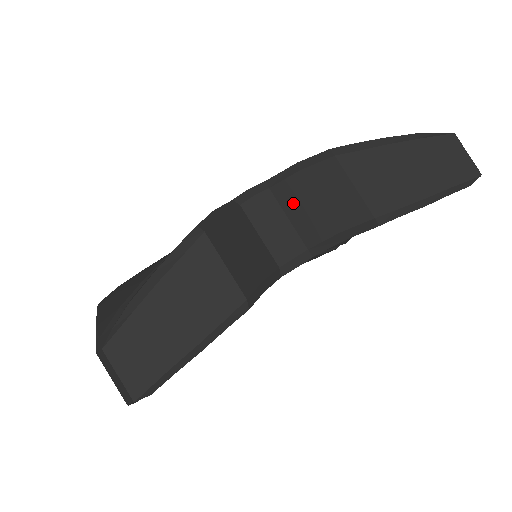
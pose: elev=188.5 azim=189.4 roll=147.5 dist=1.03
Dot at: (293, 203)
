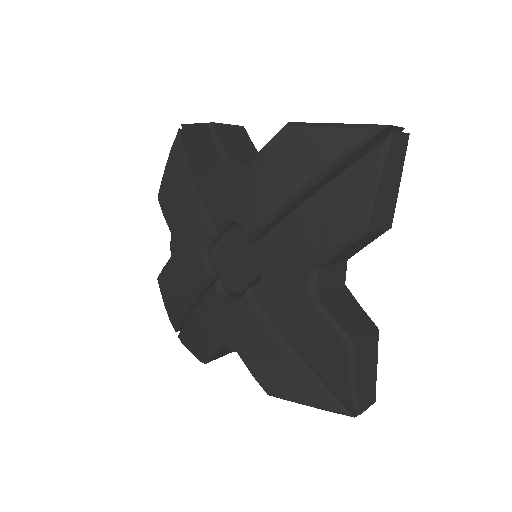
Dot at: (337, 260)
